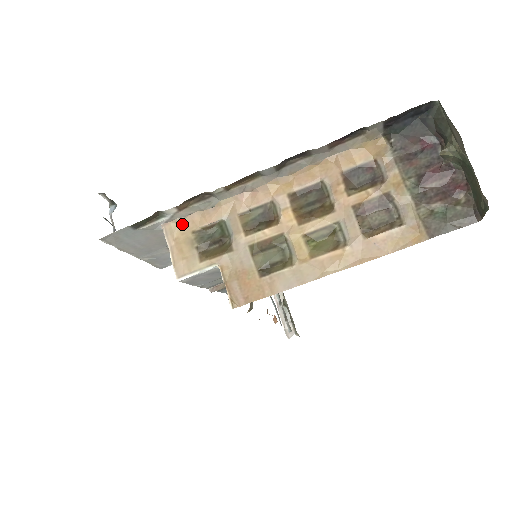
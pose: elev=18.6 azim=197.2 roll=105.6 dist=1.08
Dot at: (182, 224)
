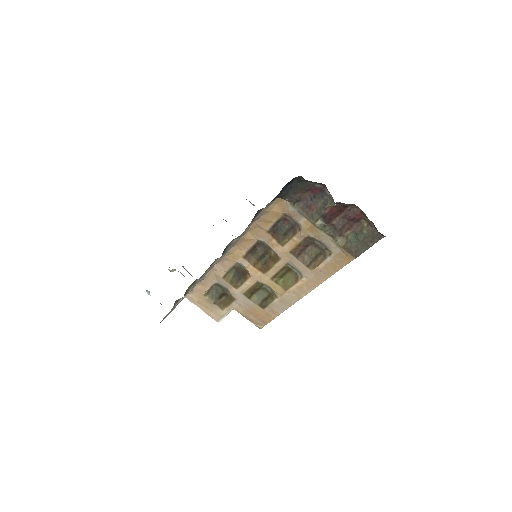
Dot at: (194, 293)
